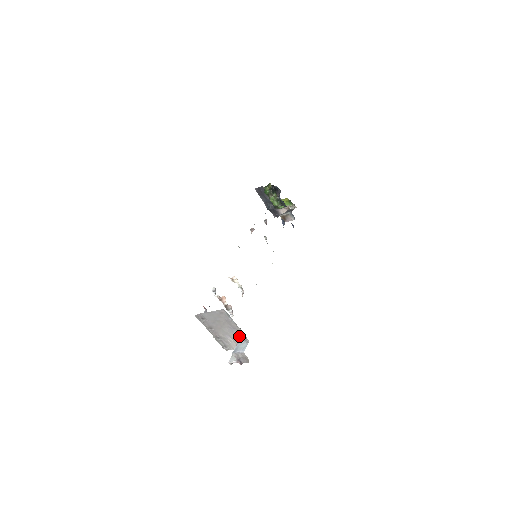
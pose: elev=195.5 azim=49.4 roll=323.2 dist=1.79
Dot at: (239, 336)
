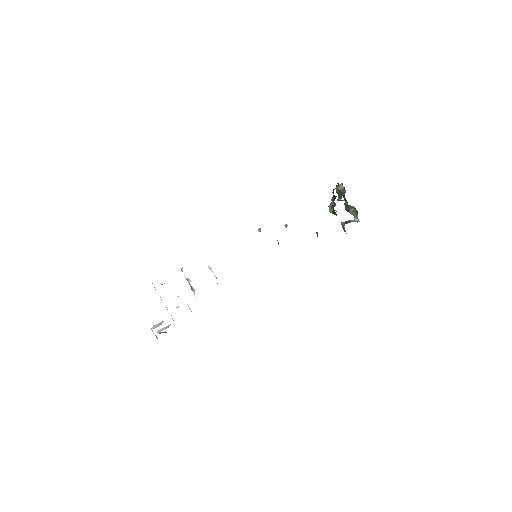
Dot at: occluded
